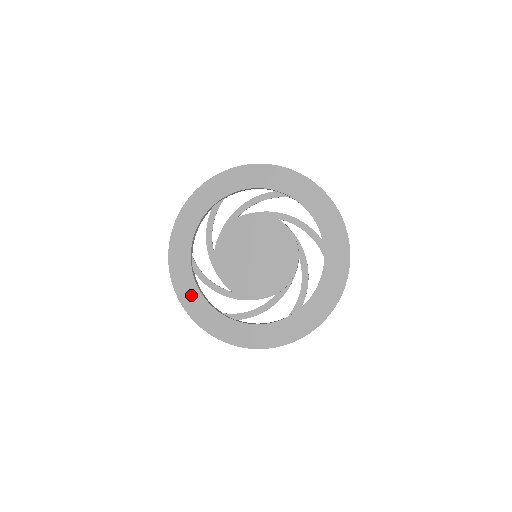
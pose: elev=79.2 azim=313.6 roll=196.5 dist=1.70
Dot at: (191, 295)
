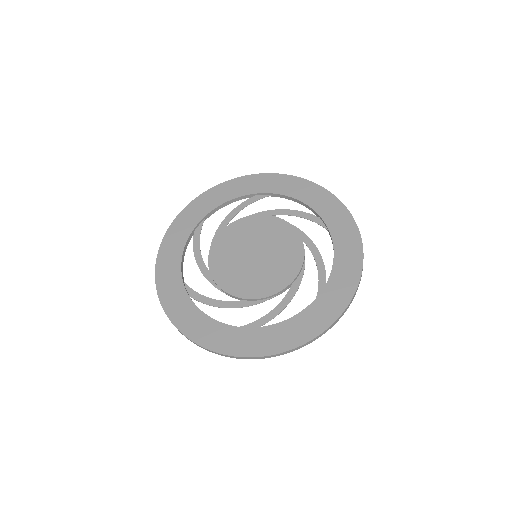
Dot at: (194, 321)
